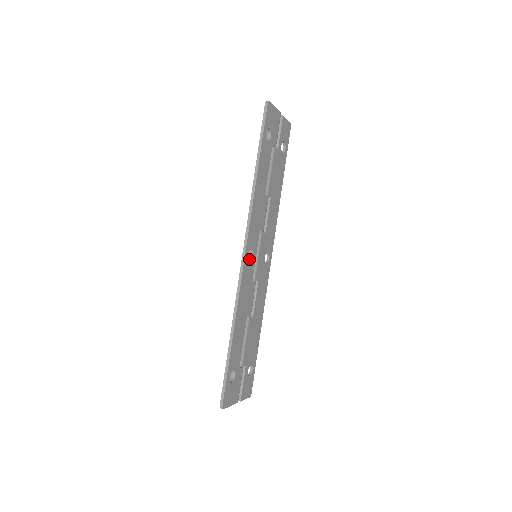
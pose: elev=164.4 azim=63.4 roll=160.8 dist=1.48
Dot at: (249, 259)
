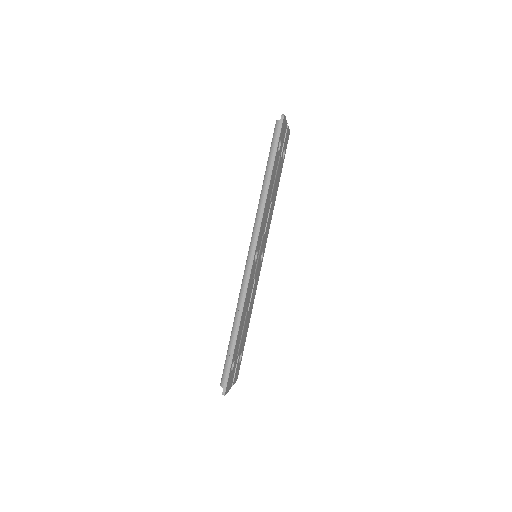
Dot at: occluded
